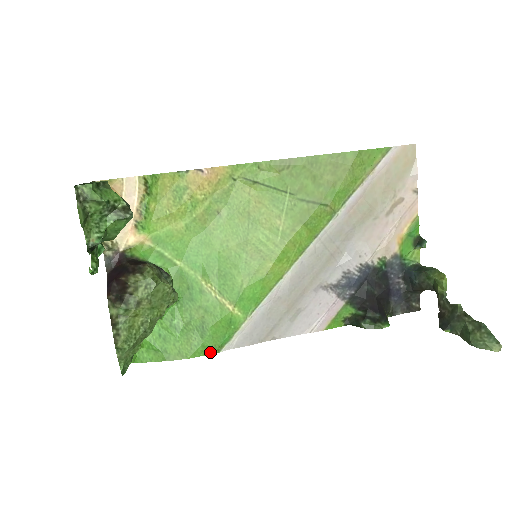
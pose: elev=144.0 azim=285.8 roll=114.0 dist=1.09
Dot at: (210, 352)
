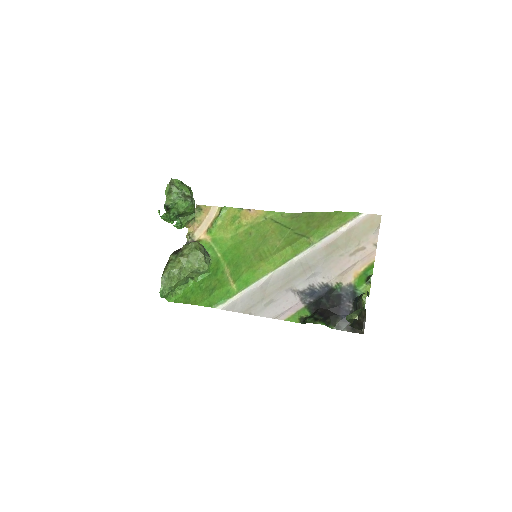
Dot at: (210, 306)
